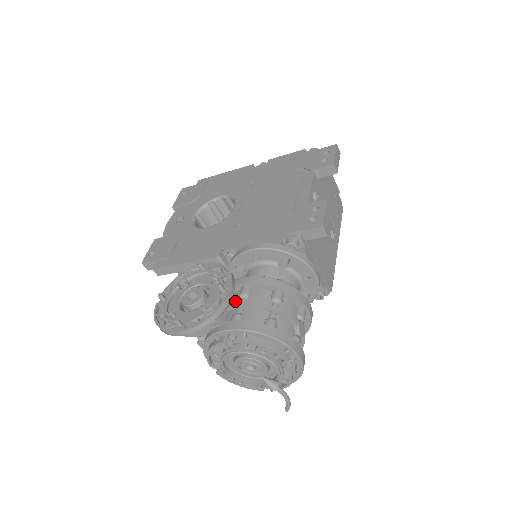
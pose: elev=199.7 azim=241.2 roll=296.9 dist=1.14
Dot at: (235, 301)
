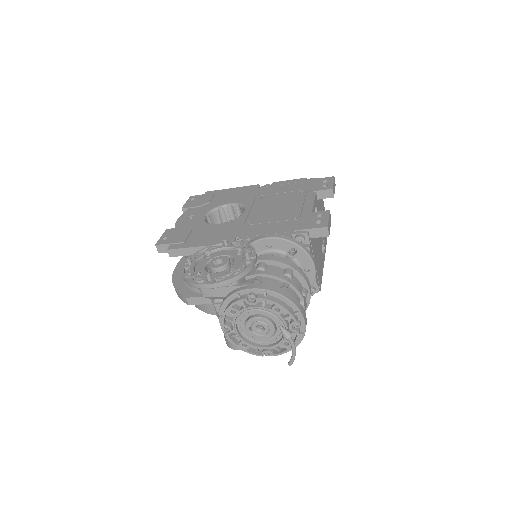
Dot at: (252, 273)
